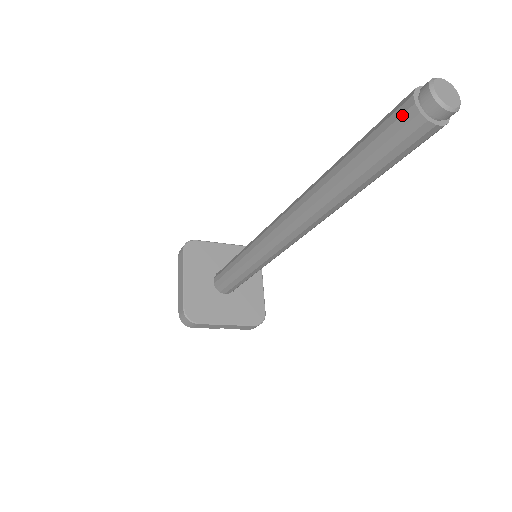
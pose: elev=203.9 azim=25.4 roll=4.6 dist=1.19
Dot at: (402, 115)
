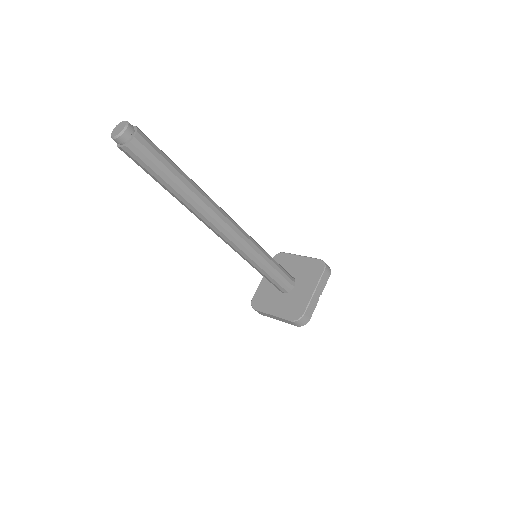
Dot at: (129, 155)
